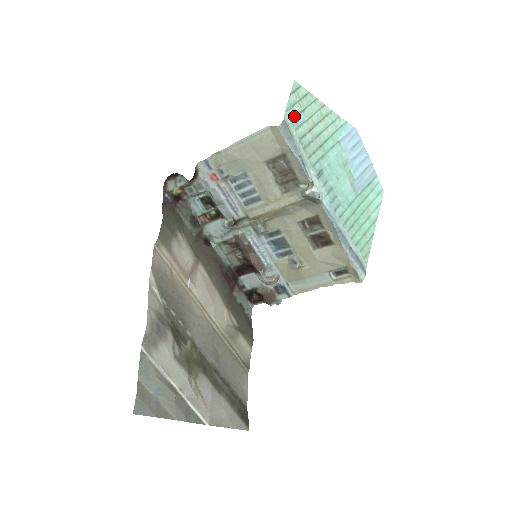
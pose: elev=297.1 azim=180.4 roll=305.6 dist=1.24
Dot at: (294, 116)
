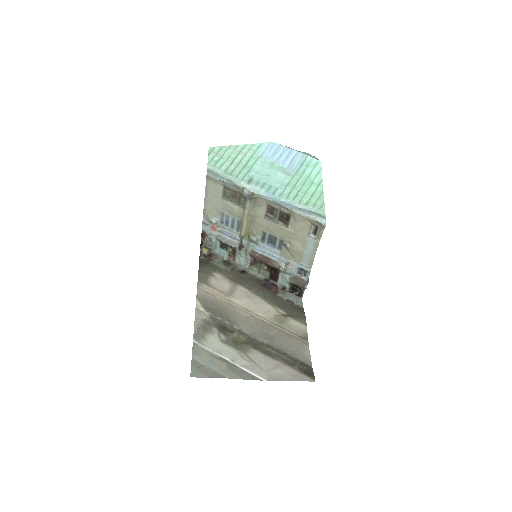
Dot at: (215, 163)
